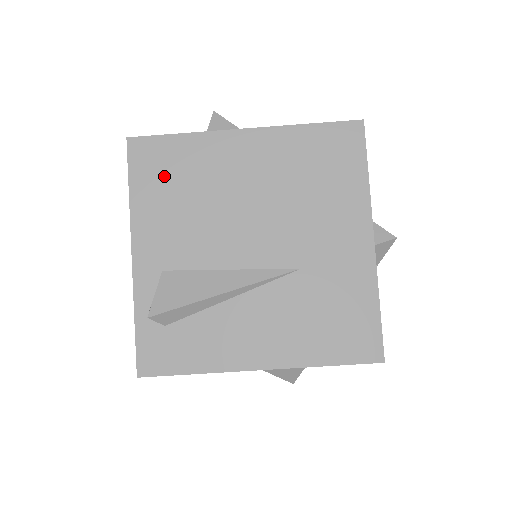
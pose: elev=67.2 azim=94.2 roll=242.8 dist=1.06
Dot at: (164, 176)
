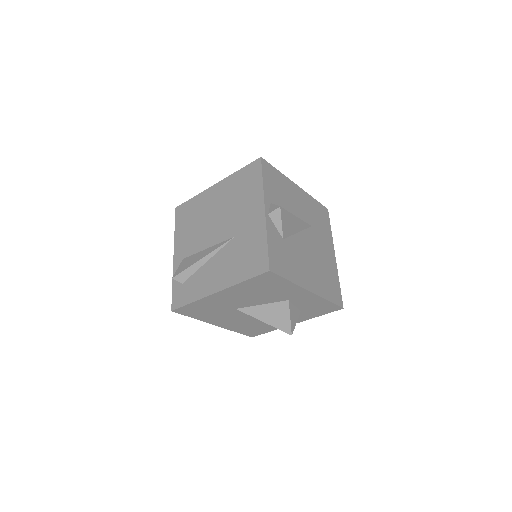
Dot at: (186, 218)
